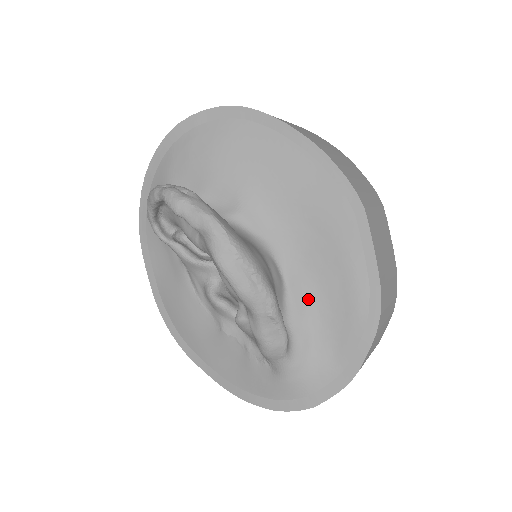
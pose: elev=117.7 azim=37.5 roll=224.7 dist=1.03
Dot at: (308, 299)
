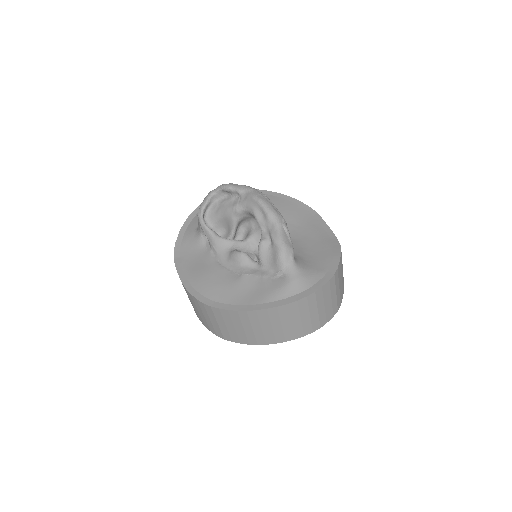
Dot at: (298, 248)
